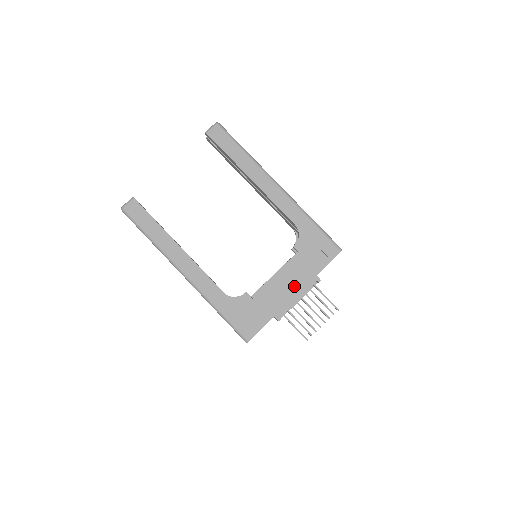
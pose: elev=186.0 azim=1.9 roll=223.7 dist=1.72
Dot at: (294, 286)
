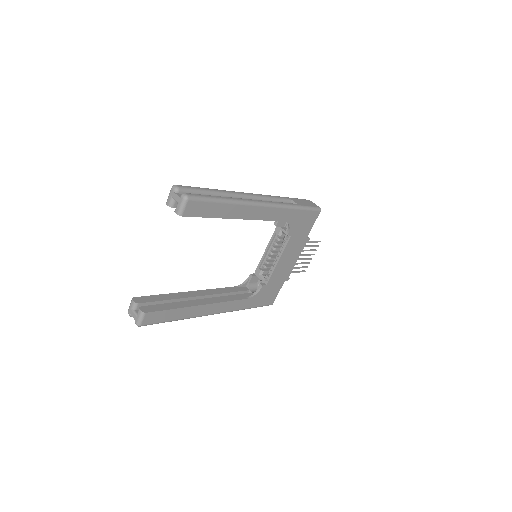
Dot at: (293, 256)
